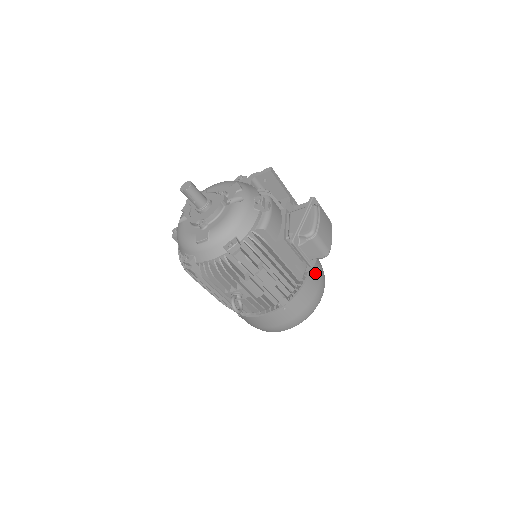
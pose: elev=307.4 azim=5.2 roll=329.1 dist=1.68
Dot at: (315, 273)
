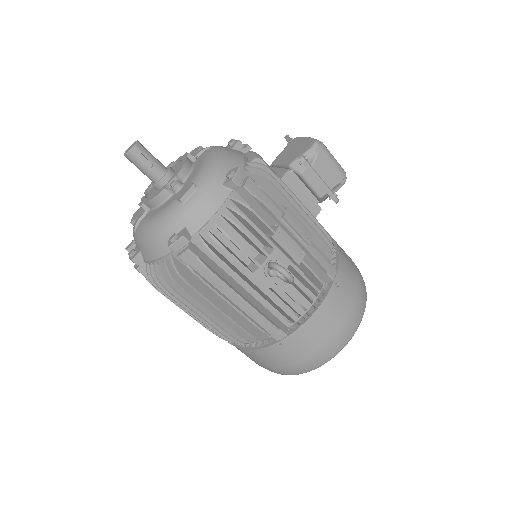
Dot at: occluded
